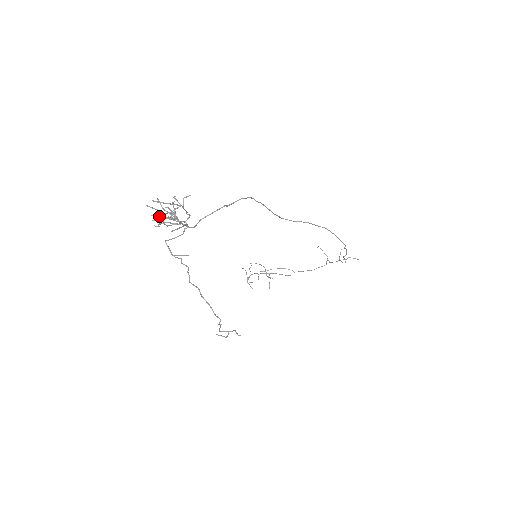
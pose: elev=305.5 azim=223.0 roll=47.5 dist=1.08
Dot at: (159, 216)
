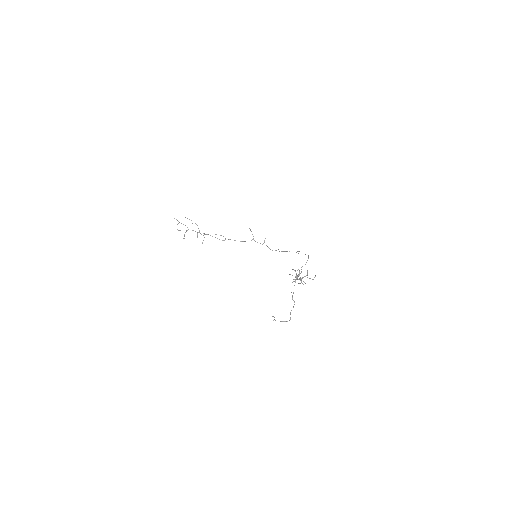
Dot at: occluded
